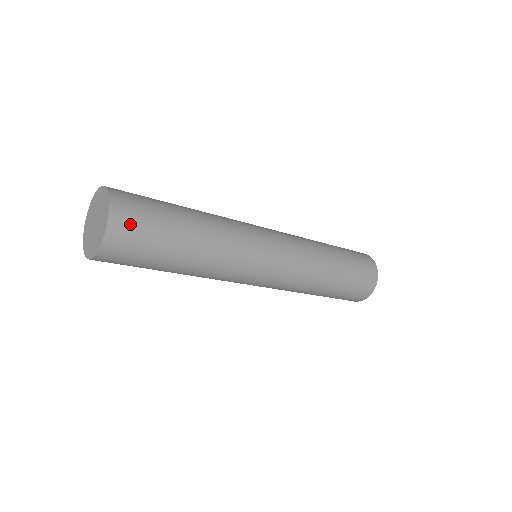
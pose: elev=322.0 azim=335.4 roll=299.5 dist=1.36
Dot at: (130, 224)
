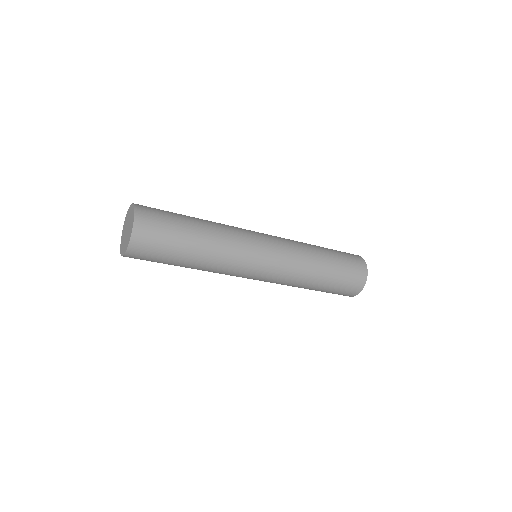
Dot at: (150, 210)
